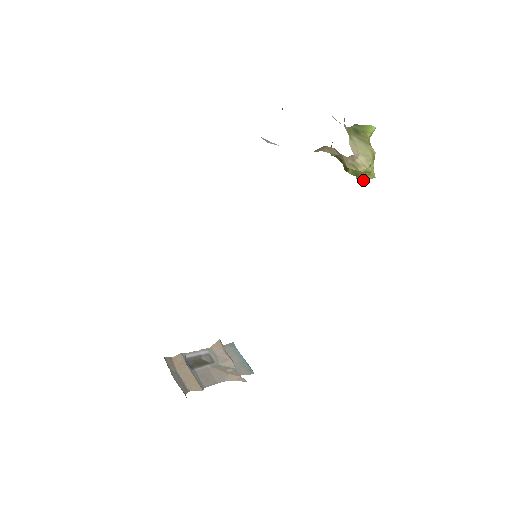
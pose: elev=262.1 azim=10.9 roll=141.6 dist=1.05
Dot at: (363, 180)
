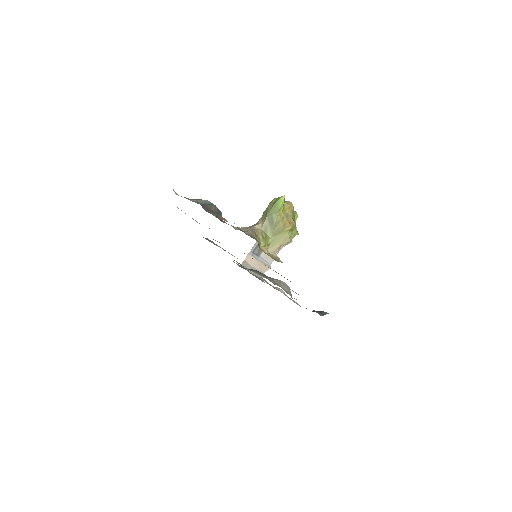
Dot at: occluded
